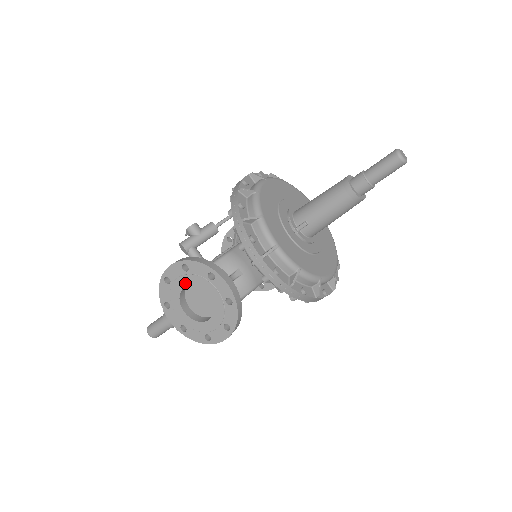
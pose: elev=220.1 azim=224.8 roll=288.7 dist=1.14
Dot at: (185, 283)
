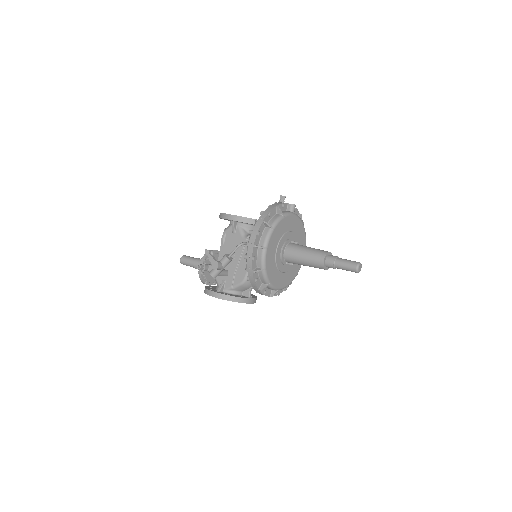
Dot at: occluded
